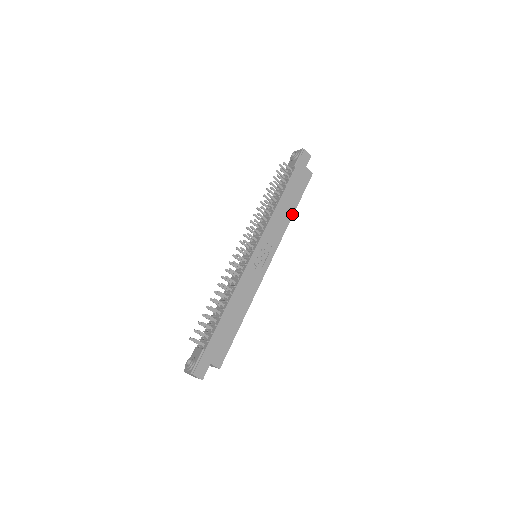
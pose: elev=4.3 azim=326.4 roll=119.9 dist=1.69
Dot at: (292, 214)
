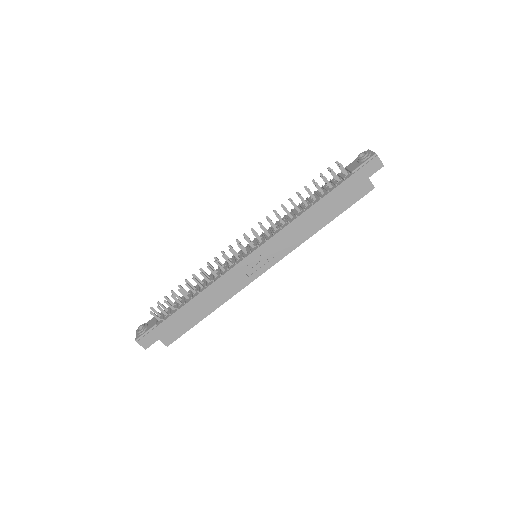
Dot at: (320, 228)
